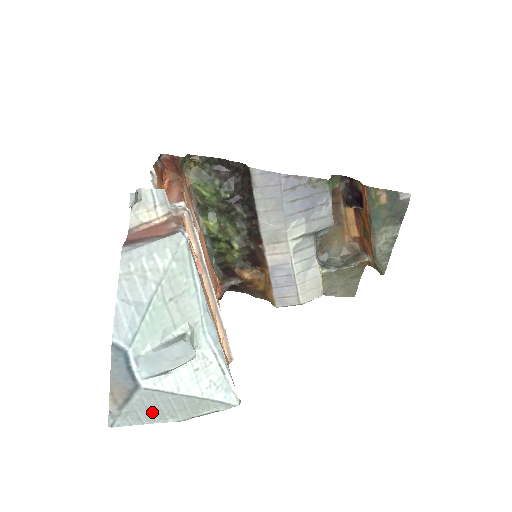
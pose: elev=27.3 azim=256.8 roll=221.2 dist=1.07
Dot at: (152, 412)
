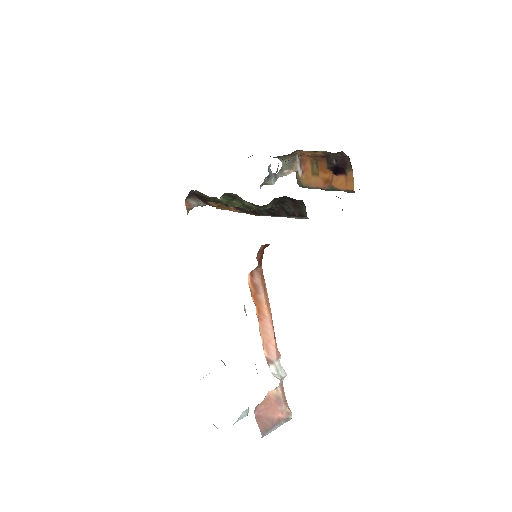
Dot at: occluded
